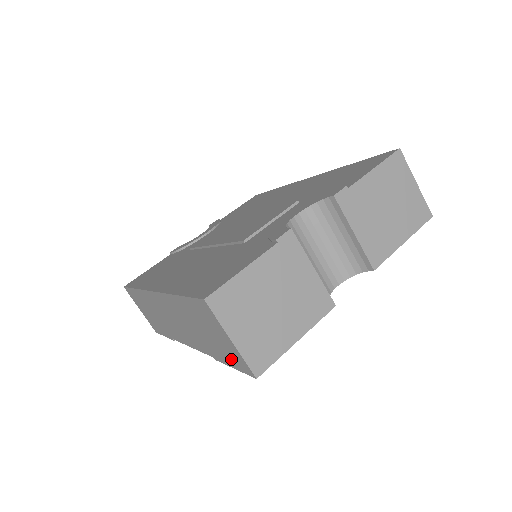
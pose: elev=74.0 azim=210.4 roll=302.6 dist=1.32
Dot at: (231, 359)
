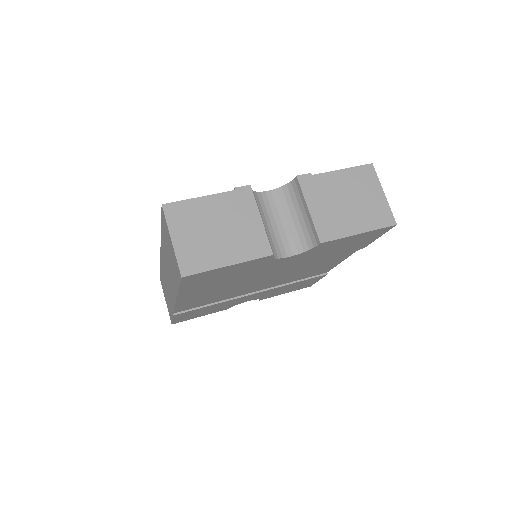
Dot at: (177, 273)
